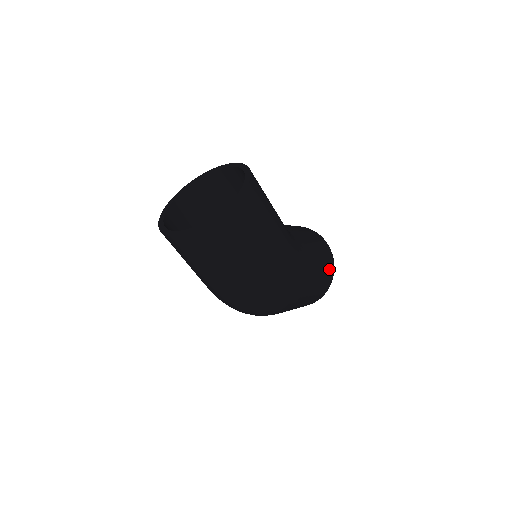
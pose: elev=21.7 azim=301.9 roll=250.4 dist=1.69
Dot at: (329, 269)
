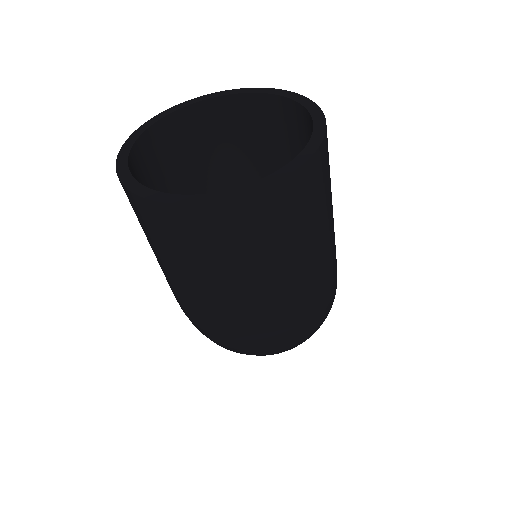
Dot at: occluded
